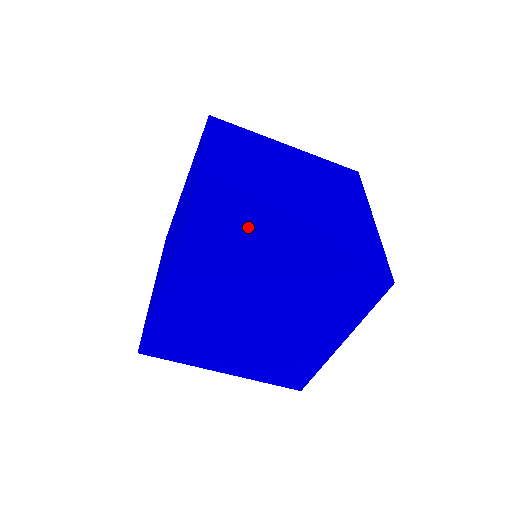
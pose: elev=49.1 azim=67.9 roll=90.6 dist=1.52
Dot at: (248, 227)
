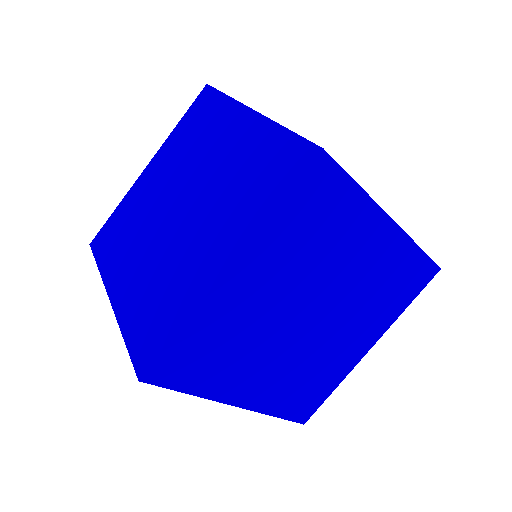
Dot at: (204, 384)
